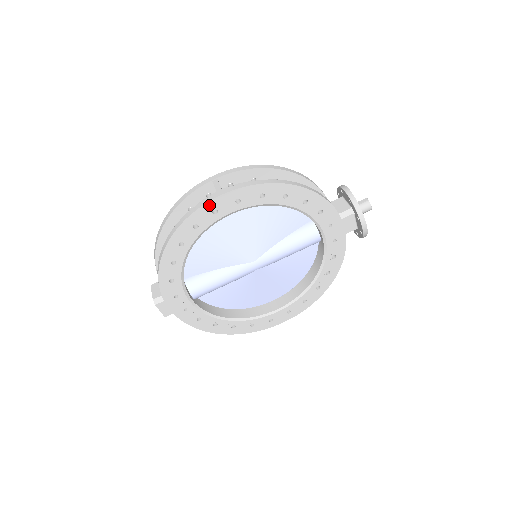
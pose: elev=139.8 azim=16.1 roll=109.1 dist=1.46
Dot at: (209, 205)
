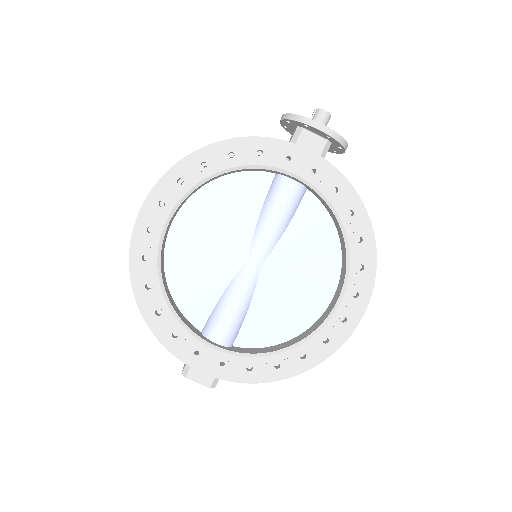
Dot at: (138, 227)
